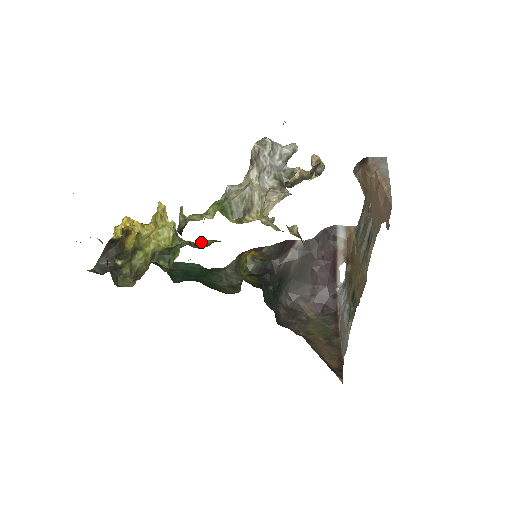
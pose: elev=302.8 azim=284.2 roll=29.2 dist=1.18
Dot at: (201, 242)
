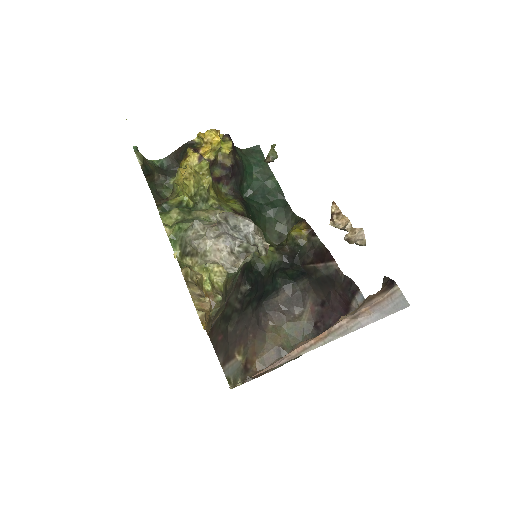
Dot at: (224, 210)
